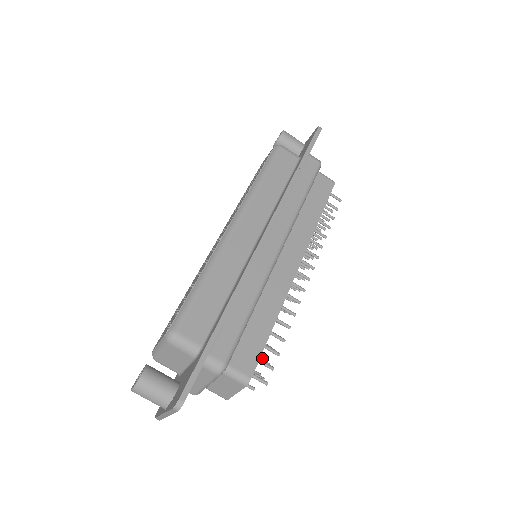
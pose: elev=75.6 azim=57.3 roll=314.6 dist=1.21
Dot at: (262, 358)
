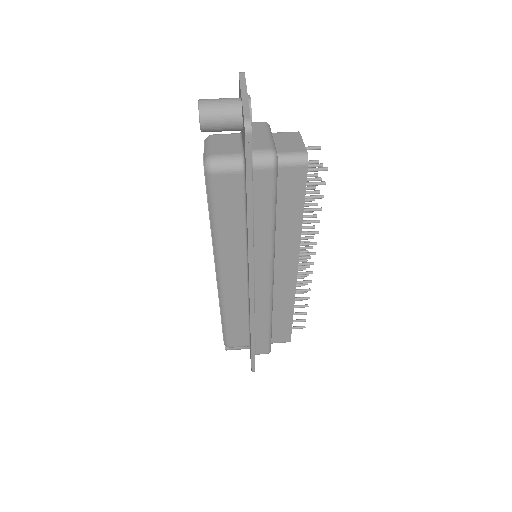
Dot at: (317, 196)
